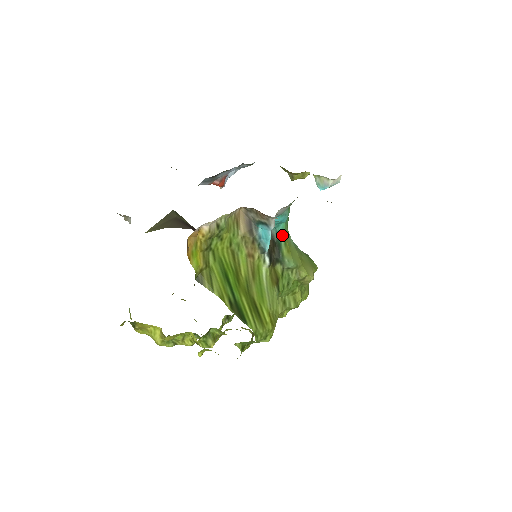
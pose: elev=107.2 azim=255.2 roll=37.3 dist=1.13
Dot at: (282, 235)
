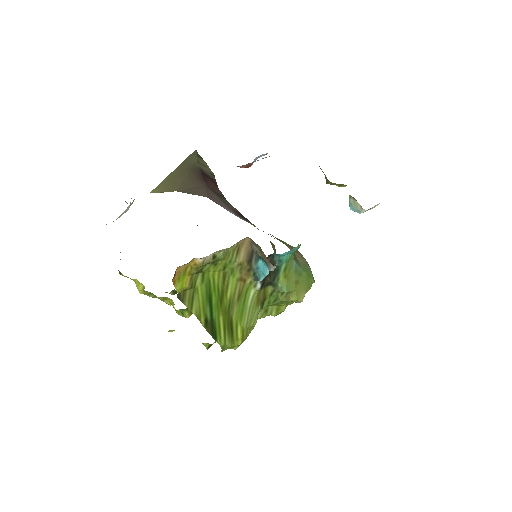
Dot at: (284, 262)
